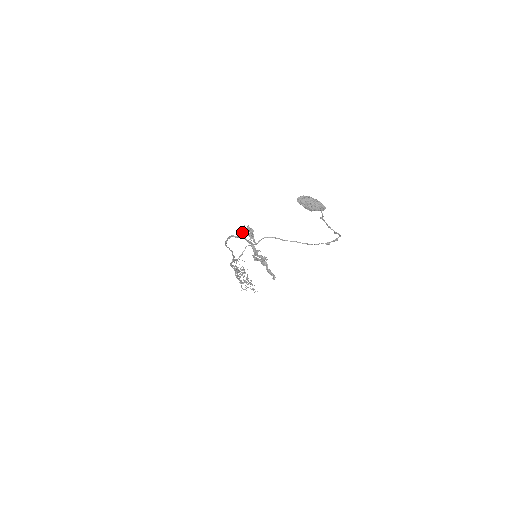
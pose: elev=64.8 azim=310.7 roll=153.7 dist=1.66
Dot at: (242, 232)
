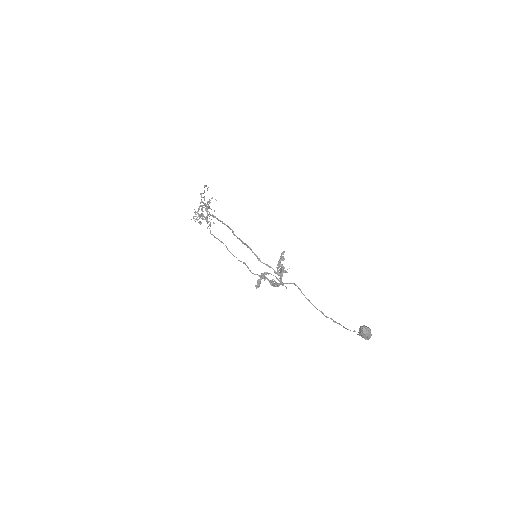
Dot at: (283, 270)
